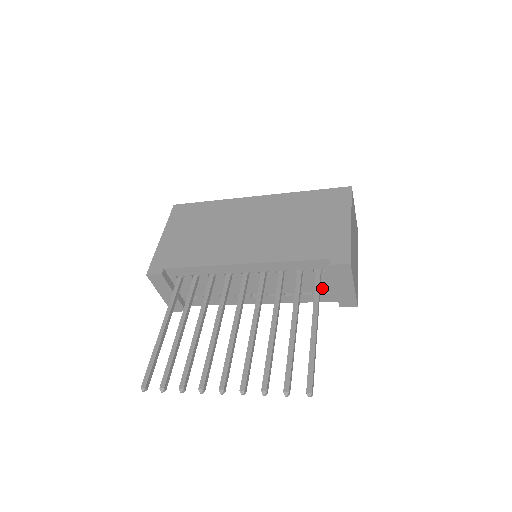
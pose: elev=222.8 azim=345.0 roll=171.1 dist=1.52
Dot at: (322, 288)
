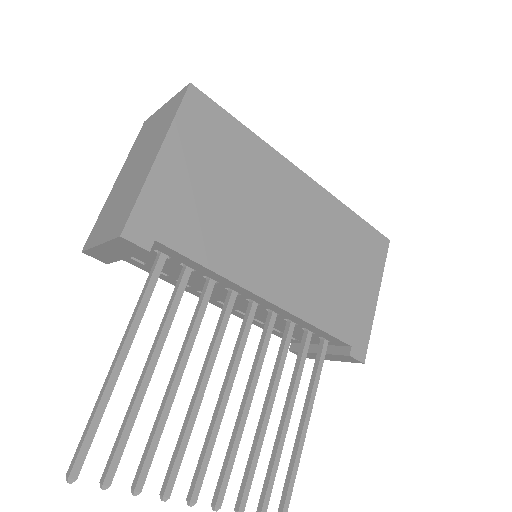
Dot at: (298, 337)
